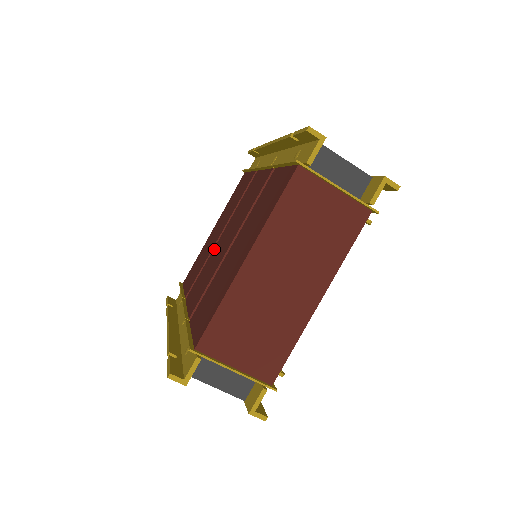
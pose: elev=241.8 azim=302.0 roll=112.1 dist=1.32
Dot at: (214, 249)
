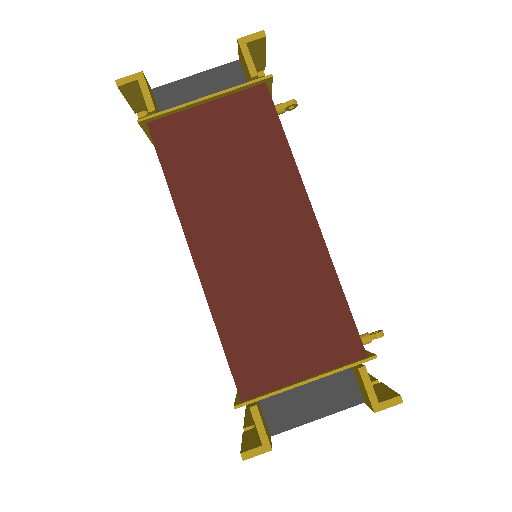
Dot at: occluded
